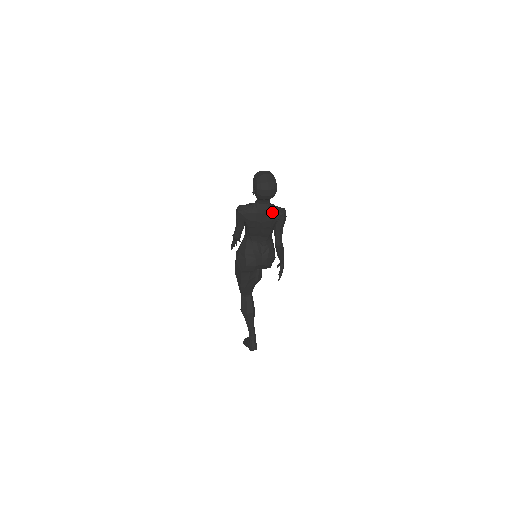
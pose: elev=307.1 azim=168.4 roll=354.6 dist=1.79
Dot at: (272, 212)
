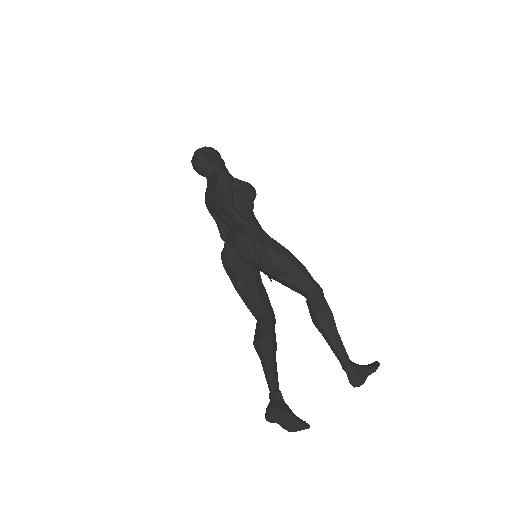
Dot at: (211, 177)
